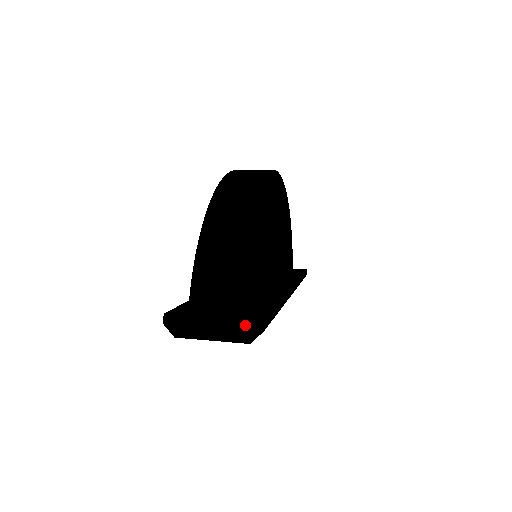
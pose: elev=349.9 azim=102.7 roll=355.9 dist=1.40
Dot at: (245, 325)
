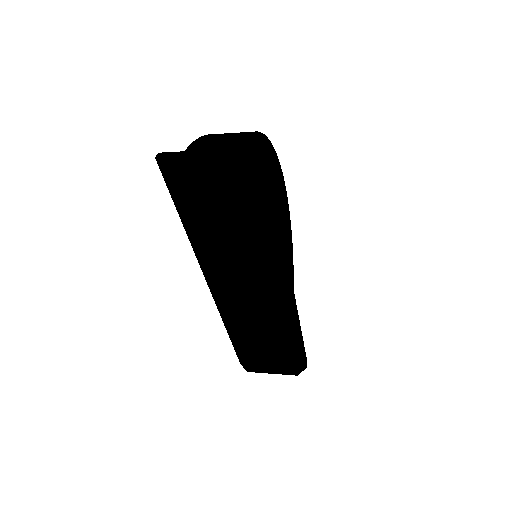
Dot at: (245, 150)
